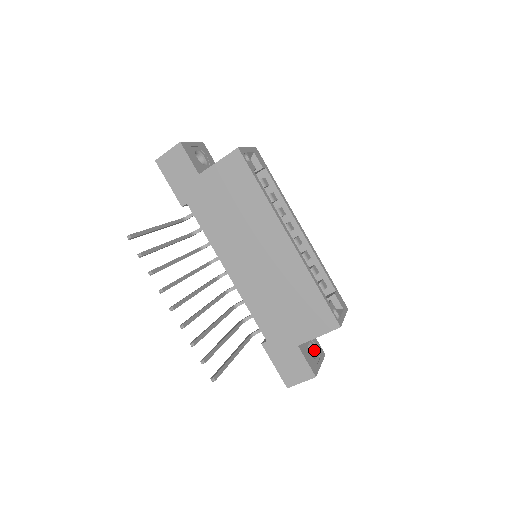
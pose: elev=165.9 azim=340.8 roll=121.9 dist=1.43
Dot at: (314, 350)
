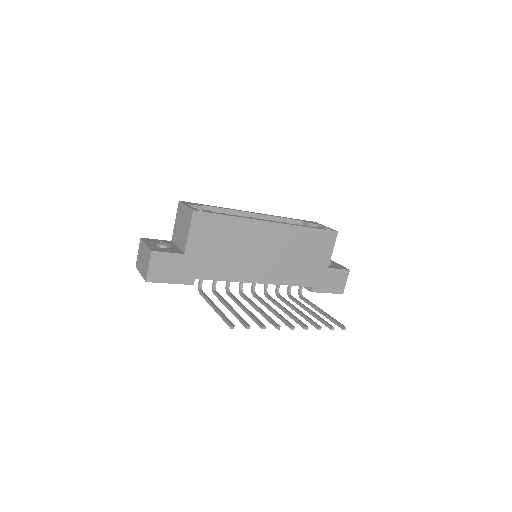
Dot at: occluded
